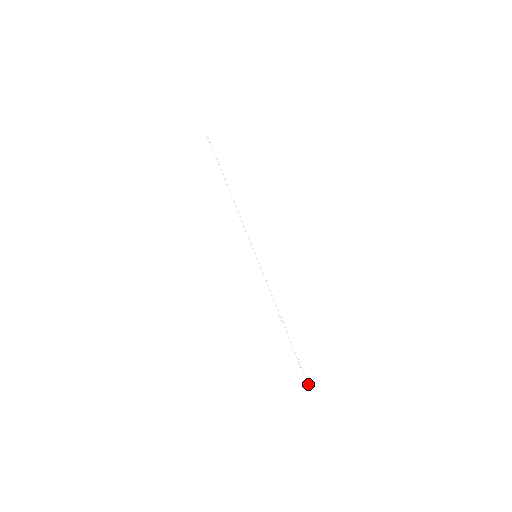
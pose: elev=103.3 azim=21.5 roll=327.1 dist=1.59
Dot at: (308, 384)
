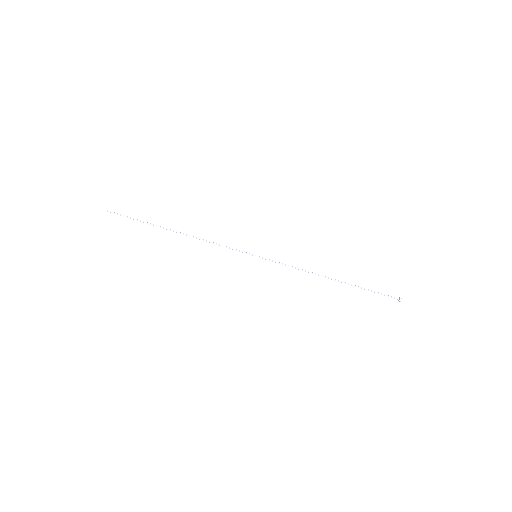
Dot at: (398, 299)
